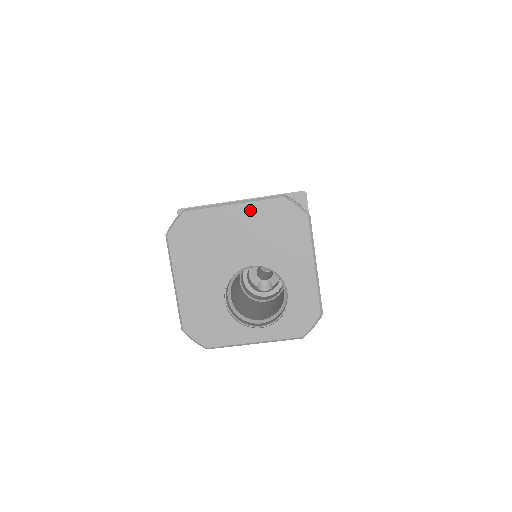
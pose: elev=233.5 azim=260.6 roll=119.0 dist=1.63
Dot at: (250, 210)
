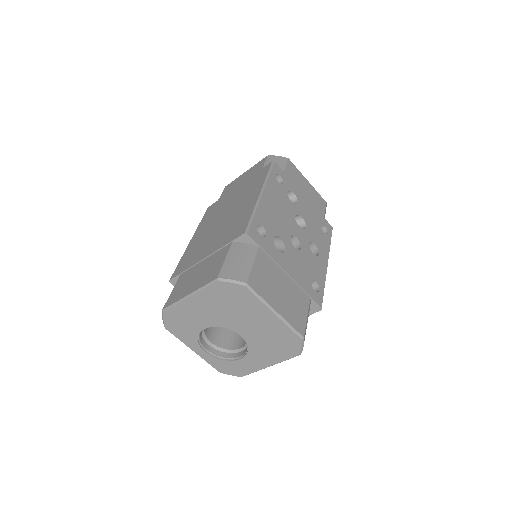
Dot at: (278, 324)
